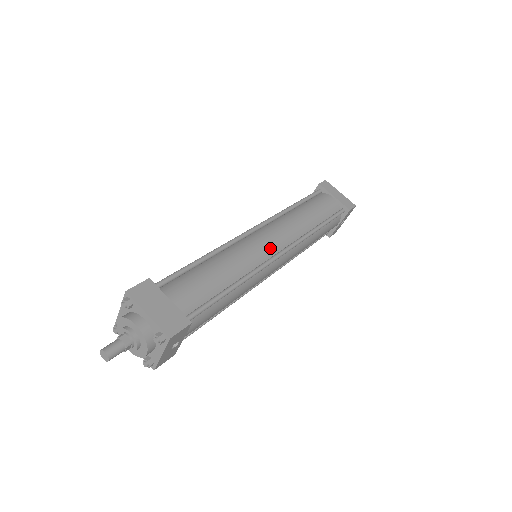
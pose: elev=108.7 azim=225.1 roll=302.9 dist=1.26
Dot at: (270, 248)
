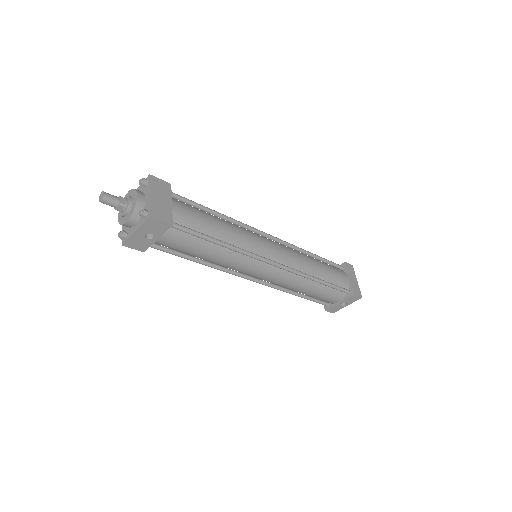
Dot at: (269, 252)
